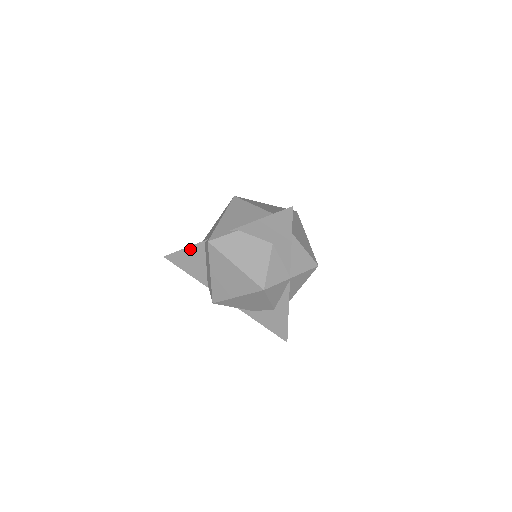
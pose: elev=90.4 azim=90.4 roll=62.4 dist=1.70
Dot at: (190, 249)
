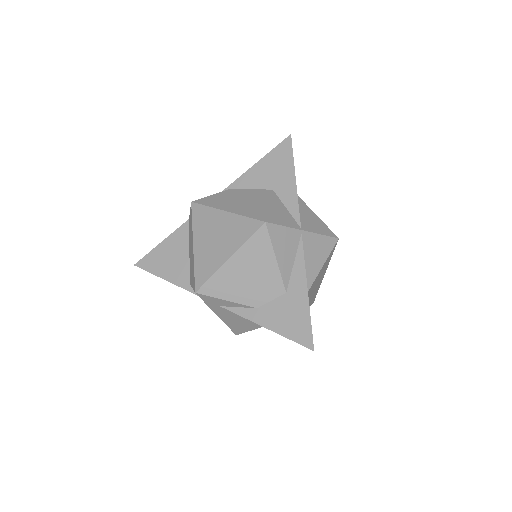
Dot at: (169, 239)
